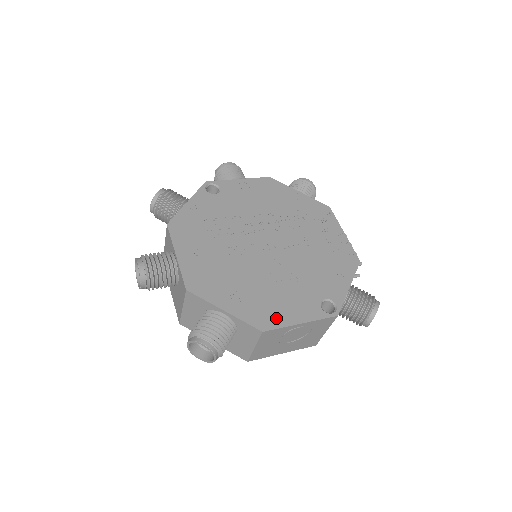
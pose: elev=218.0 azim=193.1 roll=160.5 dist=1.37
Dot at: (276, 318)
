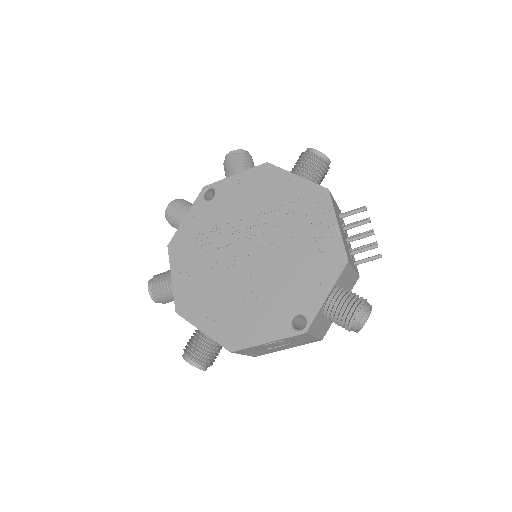
Dot at: (244, 338)
